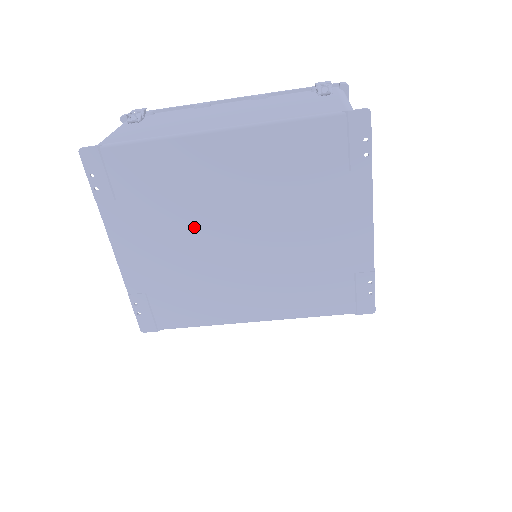
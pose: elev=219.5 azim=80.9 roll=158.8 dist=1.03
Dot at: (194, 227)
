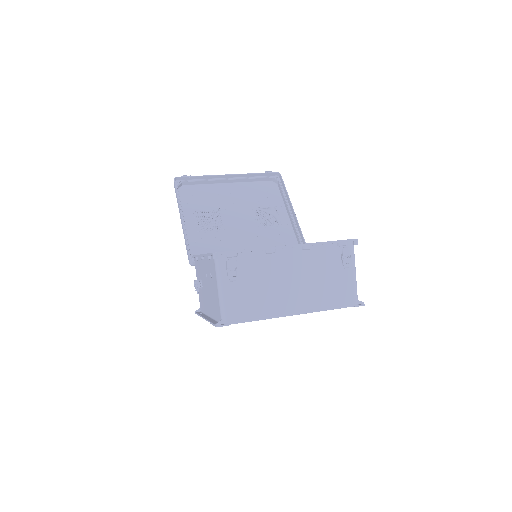
Dot at: occluded
